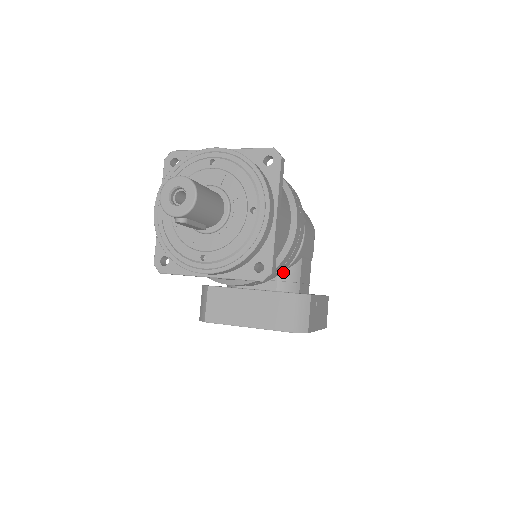
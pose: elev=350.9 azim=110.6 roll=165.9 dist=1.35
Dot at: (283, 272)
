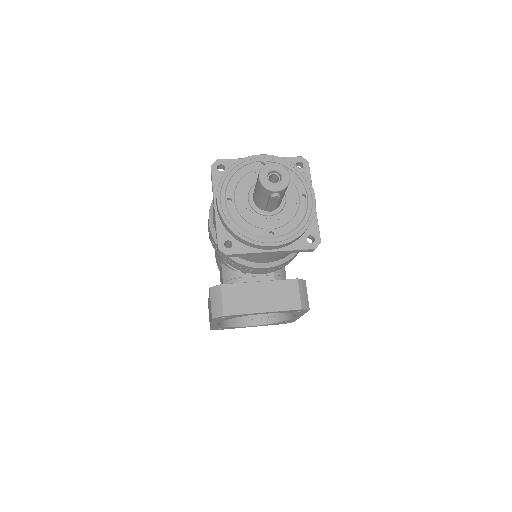
Dot at: occluded
